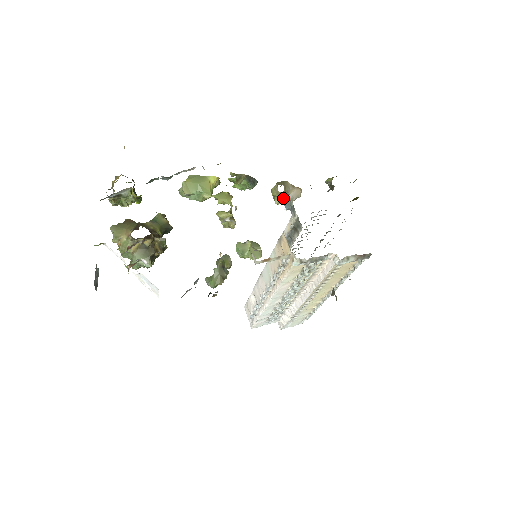
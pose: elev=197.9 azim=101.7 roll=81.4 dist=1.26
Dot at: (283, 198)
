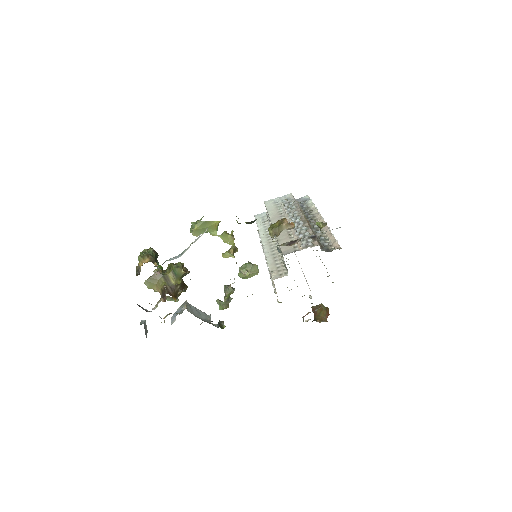
Dot at: occluded
